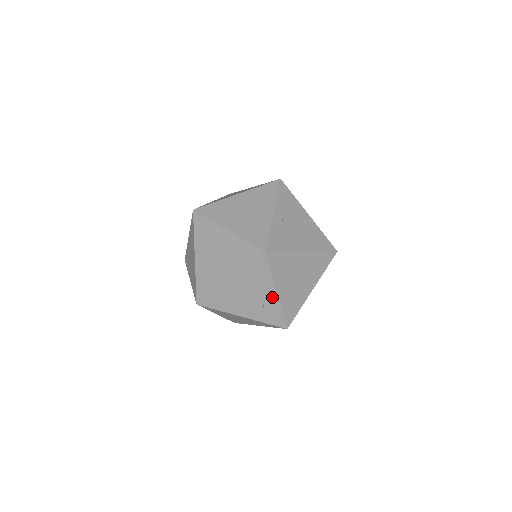
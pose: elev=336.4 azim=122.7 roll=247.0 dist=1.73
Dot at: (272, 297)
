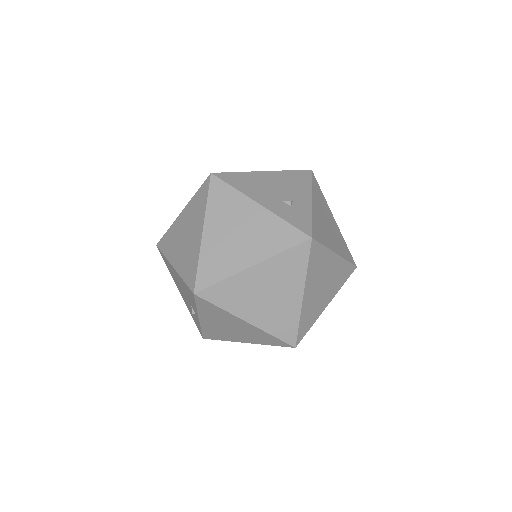
Dot at: (305, 202)
